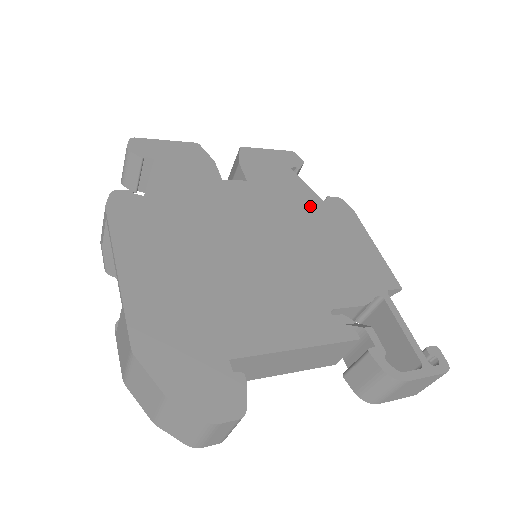
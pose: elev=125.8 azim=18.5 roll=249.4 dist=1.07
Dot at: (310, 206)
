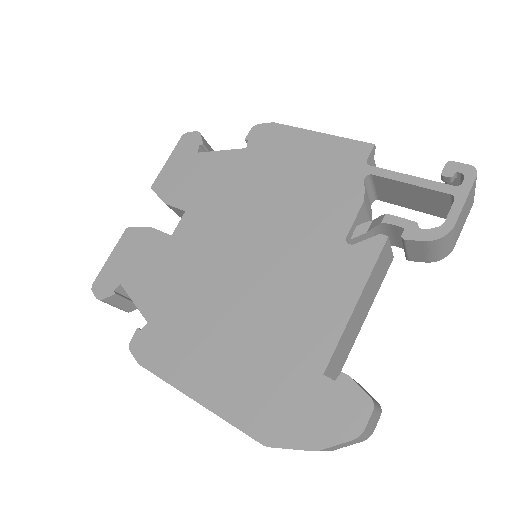
Dot at: (243, 168)
